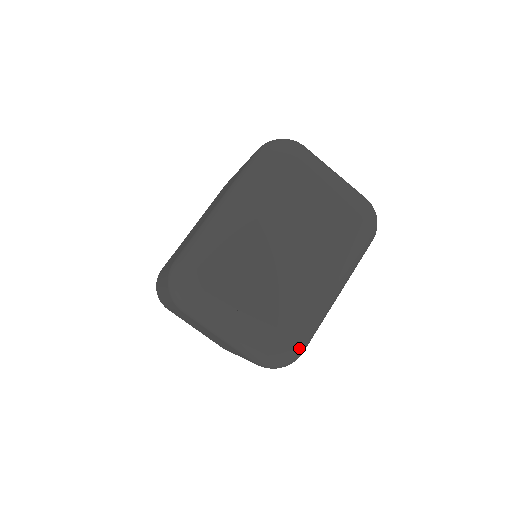
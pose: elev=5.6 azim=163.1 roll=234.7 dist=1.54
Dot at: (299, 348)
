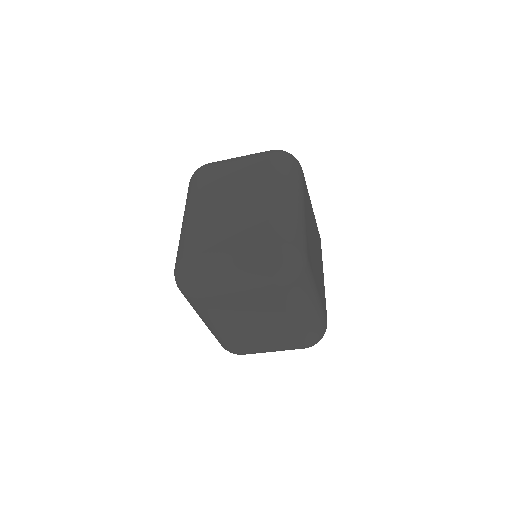
Dot at: (317, 340)
